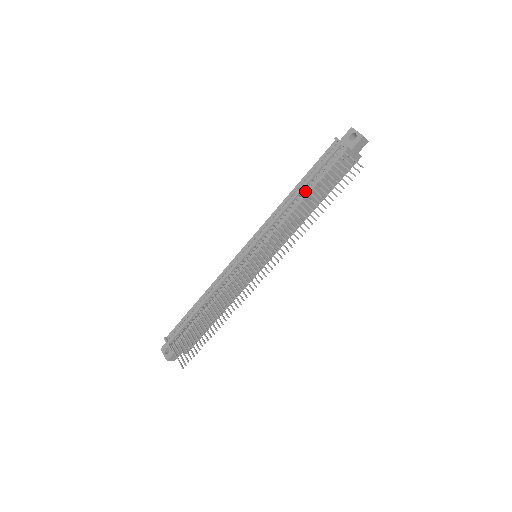
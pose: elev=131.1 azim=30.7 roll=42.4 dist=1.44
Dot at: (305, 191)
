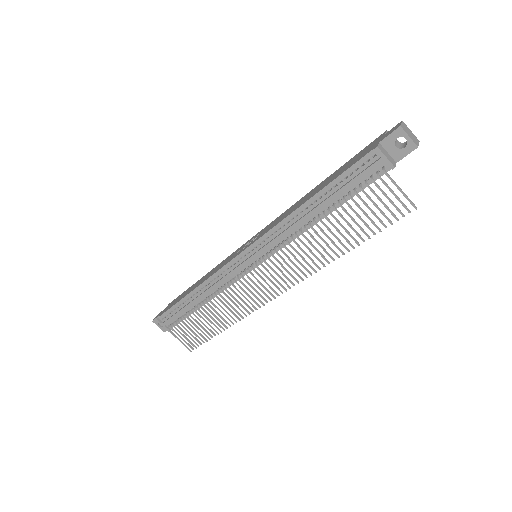
Dot at: (326, 209)
